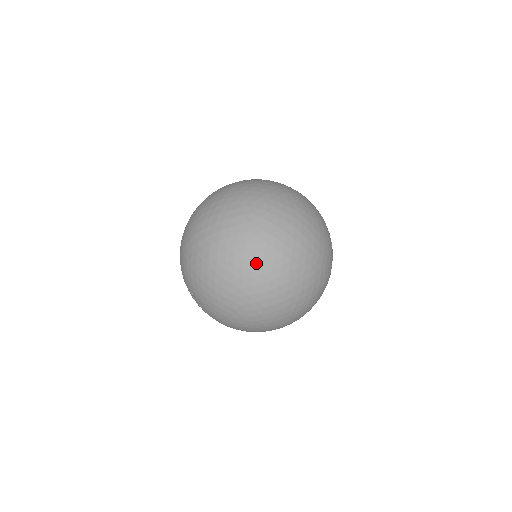
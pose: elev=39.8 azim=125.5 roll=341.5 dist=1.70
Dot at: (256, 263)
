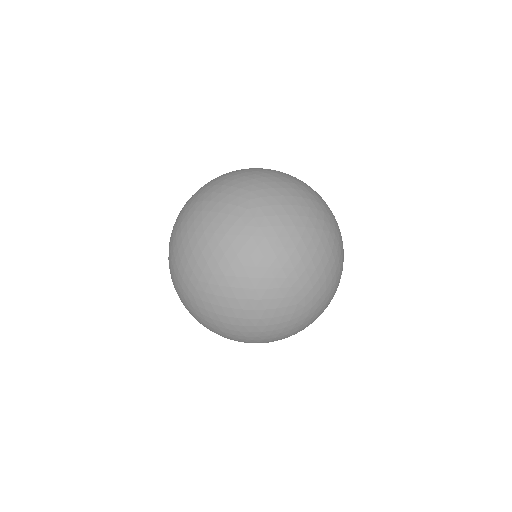
Dot at: (228, 335)
